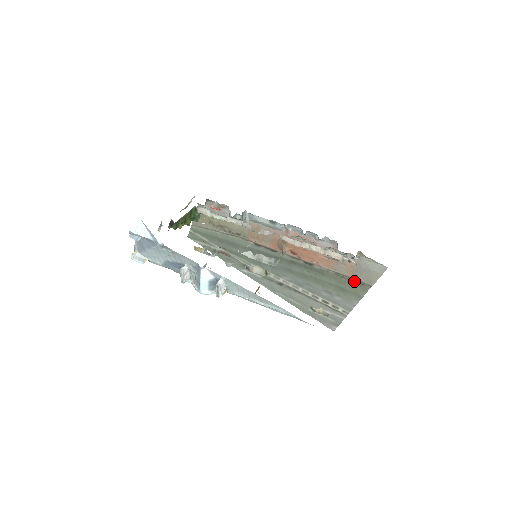
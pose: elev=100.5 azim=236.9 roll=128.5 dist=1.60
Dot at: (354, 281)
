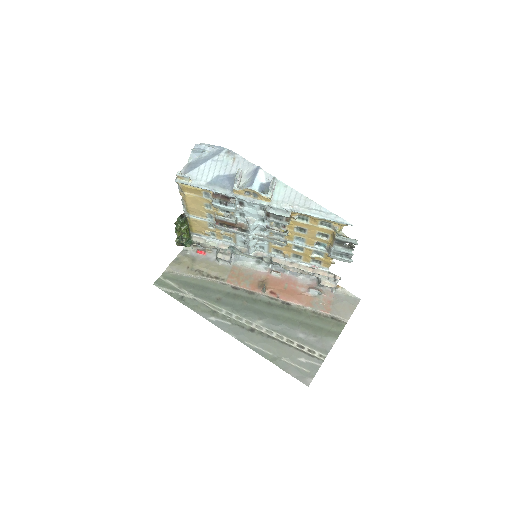
Dot at: (331, 318)
